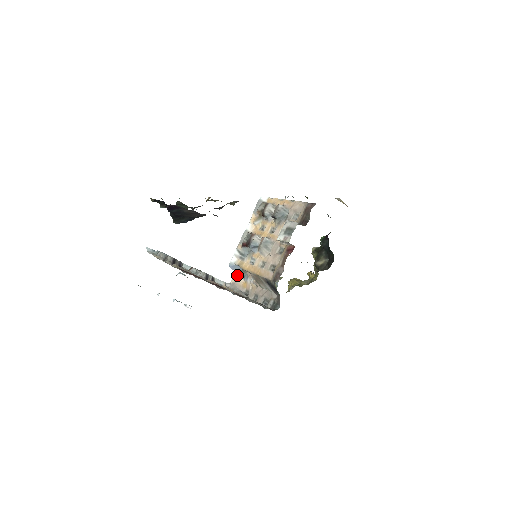
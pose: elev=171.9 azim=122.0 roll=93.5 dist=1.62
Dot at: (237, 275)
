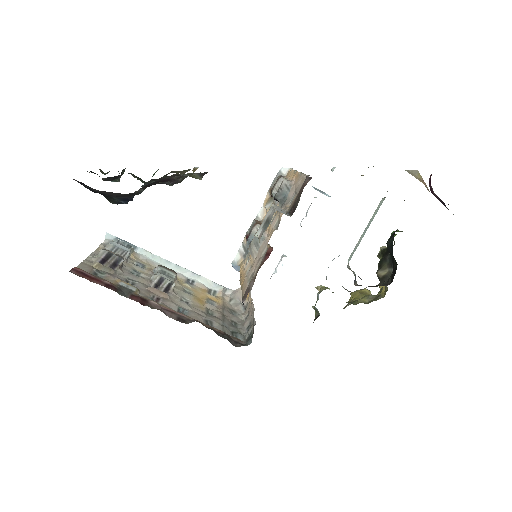
Dot at: occluded
